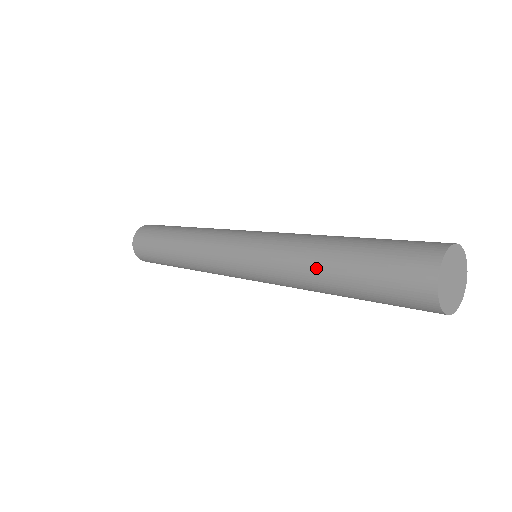
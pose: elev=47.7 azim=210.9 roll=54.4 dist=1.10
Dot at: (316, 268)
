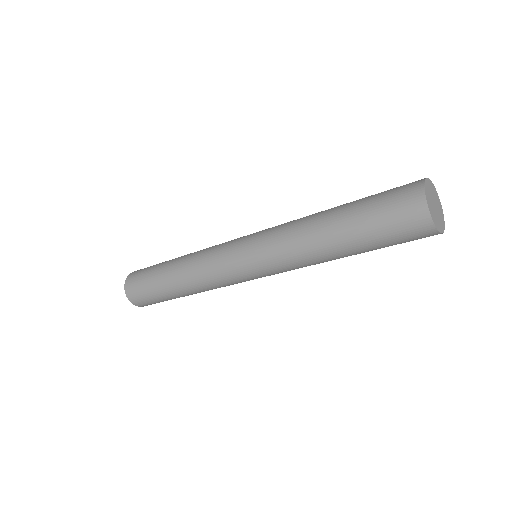
Dot at: (321, 214)
